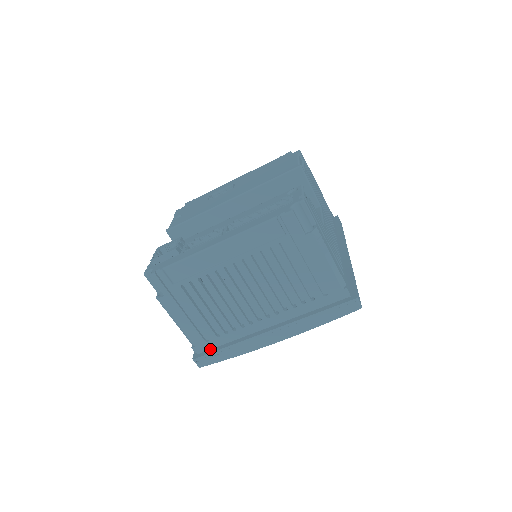
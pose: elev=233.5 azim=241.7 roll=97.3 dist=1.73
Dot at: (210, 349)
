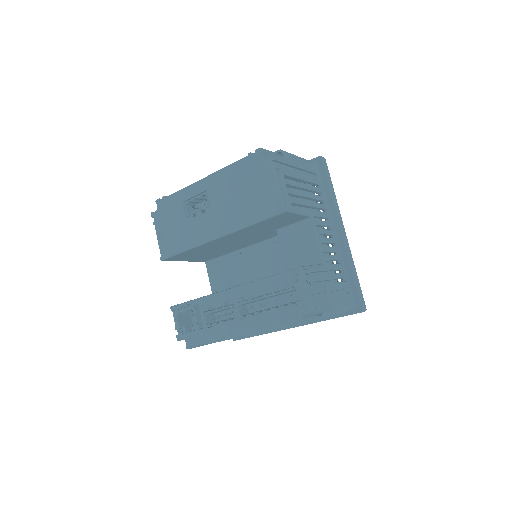
Dot at: occluded
